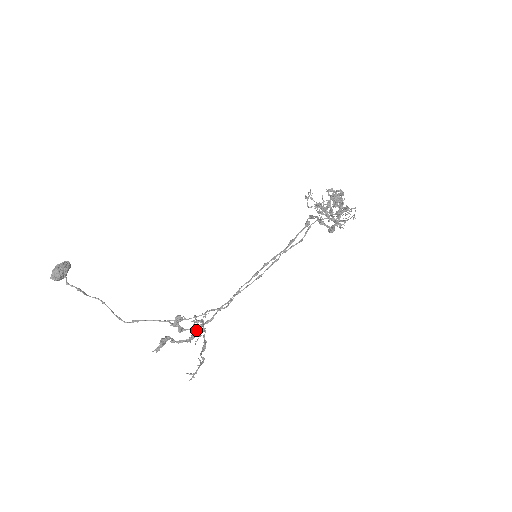
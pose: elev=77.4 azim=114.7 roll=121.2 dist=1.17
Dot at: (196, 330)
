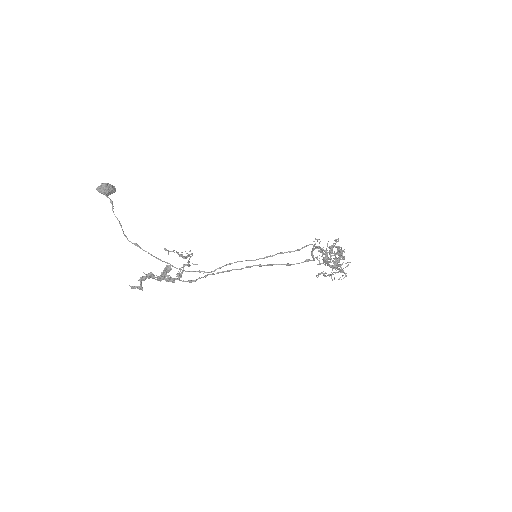
Dot at: (178, 276)
